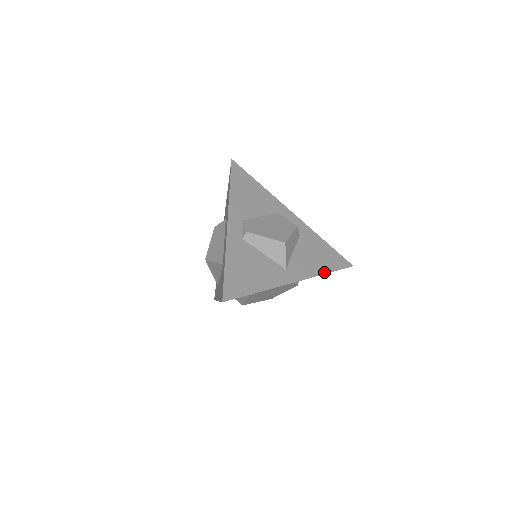
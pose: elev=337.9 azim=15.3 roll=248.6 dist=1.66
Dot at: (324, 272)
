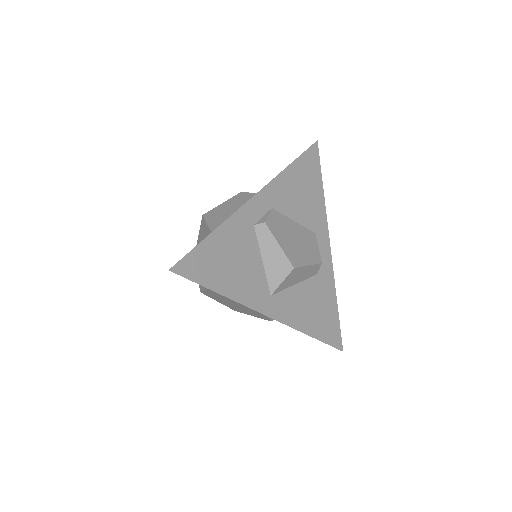
Dot at: (308, 332)
